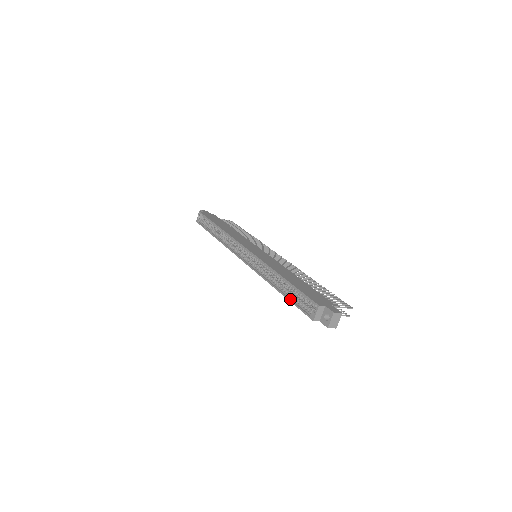
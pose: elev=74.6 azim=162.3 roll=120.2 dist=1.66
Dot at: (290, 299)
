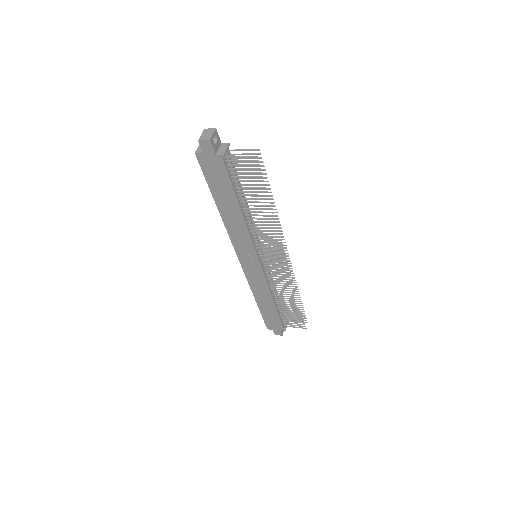
Dot at: (210, 188)
